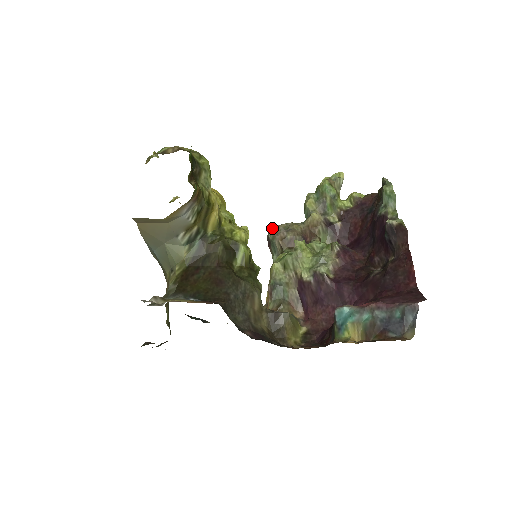
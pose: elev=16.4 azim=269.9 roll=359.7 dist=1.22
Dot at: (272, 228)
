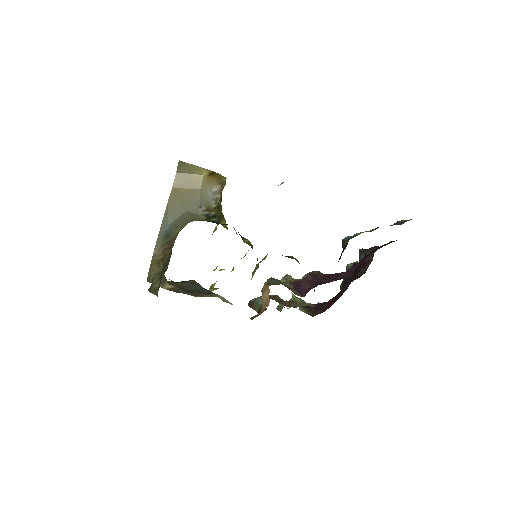
Dot at: occluded
